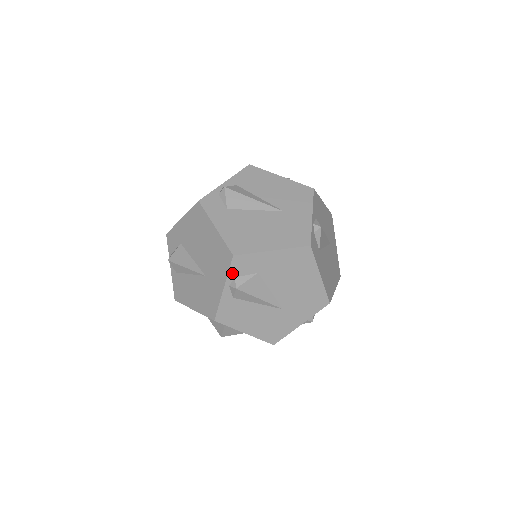
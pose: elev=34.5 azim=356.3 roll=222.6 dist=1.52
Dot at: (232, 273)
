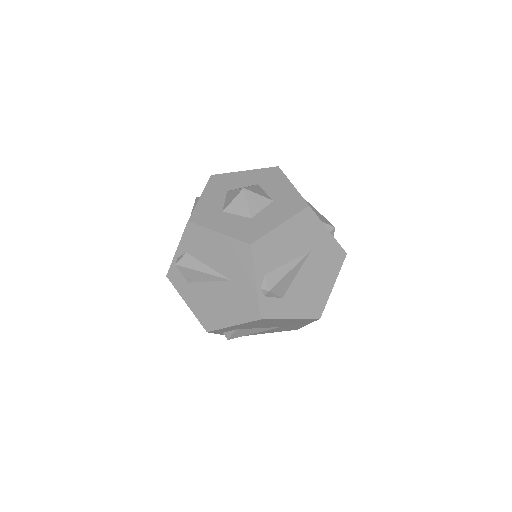
Dot at: (218, 333)
